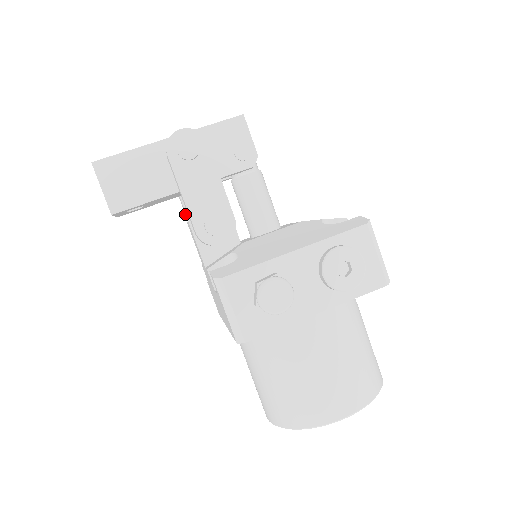
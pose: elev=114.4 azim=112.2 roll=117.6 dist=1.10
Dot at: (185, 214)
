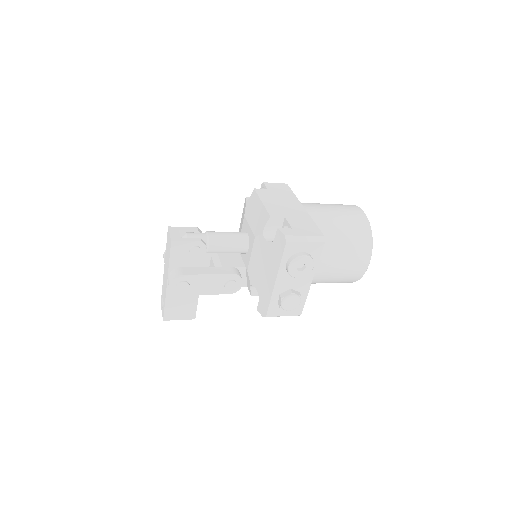
Dot at: occluded
